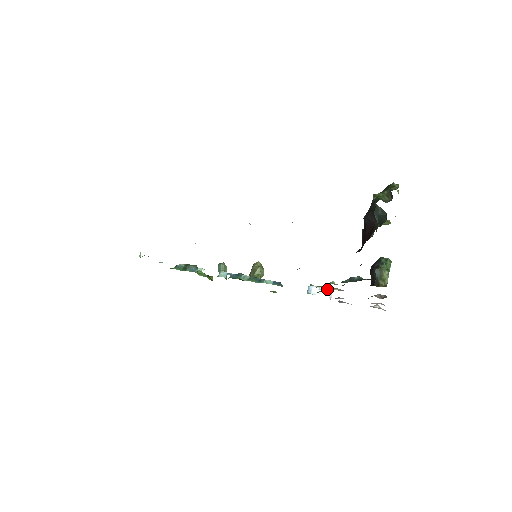
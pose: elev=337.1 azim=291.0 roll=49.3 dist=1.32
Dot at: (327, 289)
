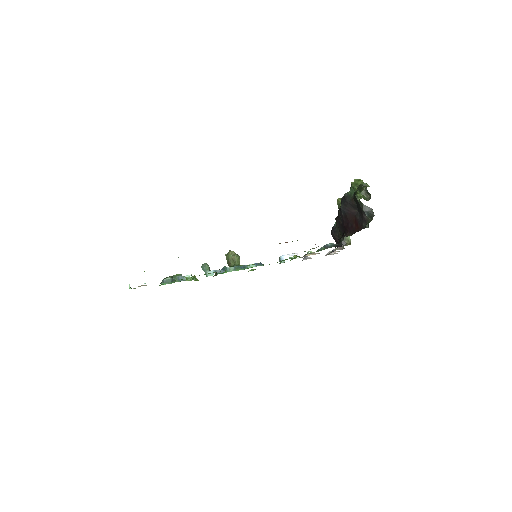
Dot at: (295, 254)
